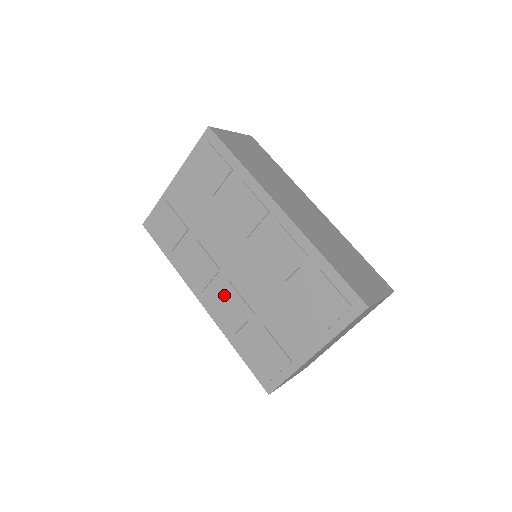
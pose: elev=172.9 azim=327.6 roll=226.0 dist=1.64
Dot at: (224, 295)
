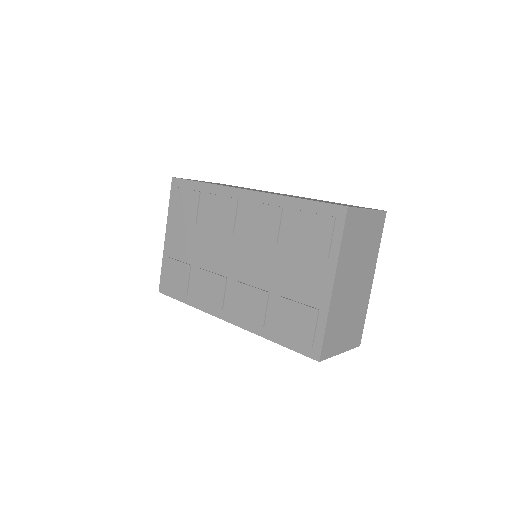
Dot at: (239, 297)
